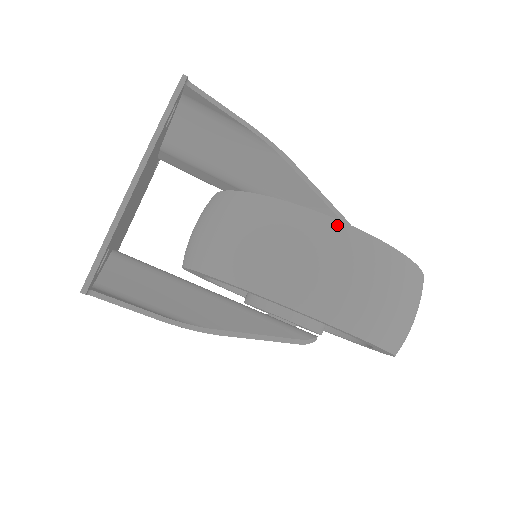
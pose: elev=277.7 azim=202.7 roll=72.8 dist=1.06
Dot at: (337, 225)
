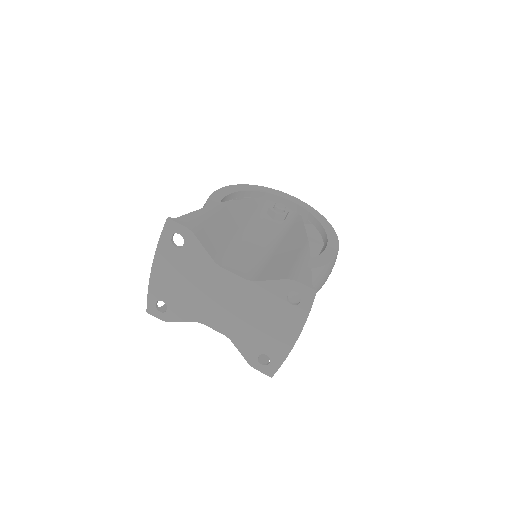
Dot at: (332, 263)
